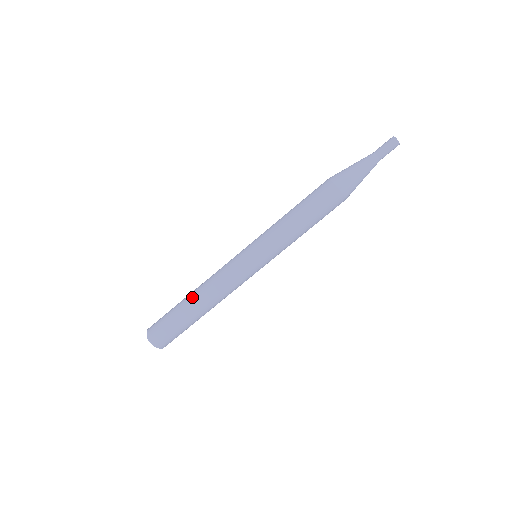
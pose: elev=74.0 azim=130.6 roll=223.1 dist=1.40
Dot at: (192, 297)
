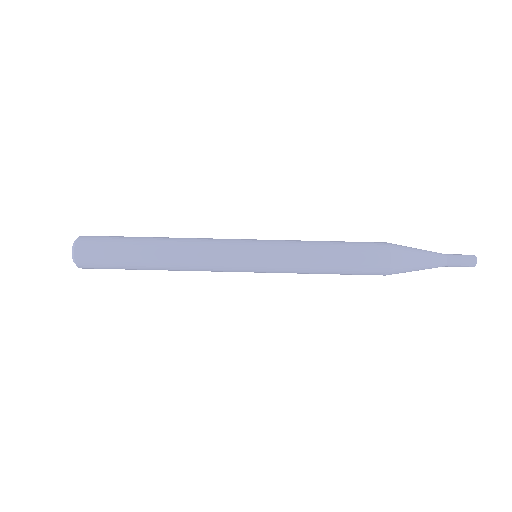
Dot at: occluded
